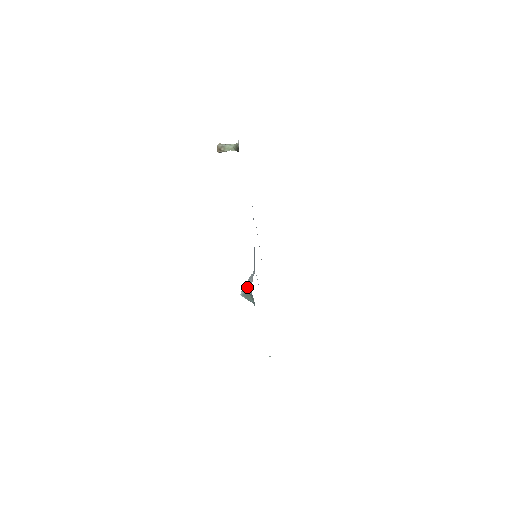
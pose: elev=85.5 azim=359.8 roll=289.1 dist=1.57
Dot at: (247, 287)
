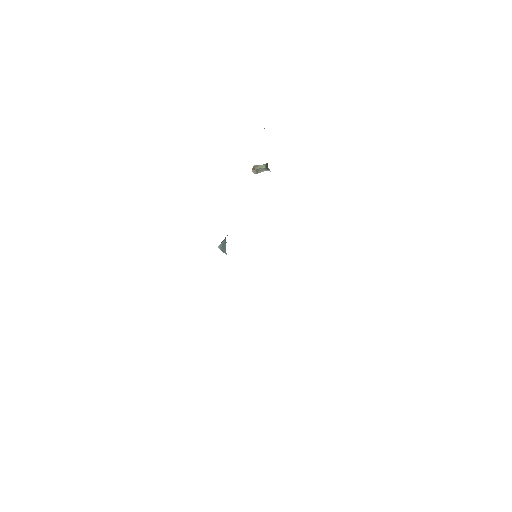
Dot at: occluded
